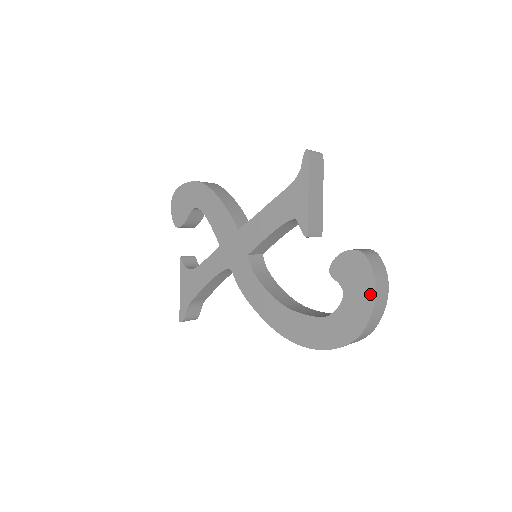
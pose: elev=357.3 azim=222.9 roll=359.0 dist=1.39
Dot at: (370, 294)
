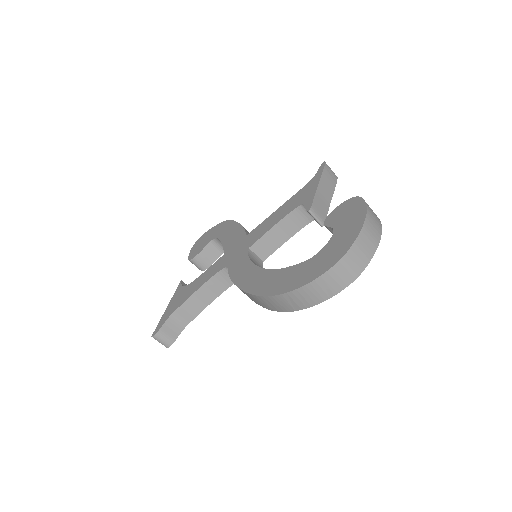
Dot at: (360, 220)
